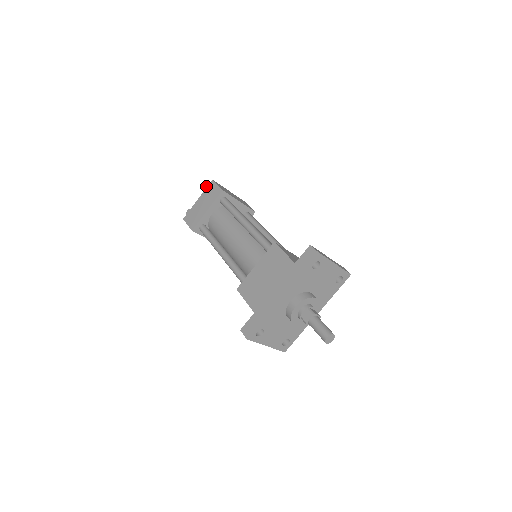
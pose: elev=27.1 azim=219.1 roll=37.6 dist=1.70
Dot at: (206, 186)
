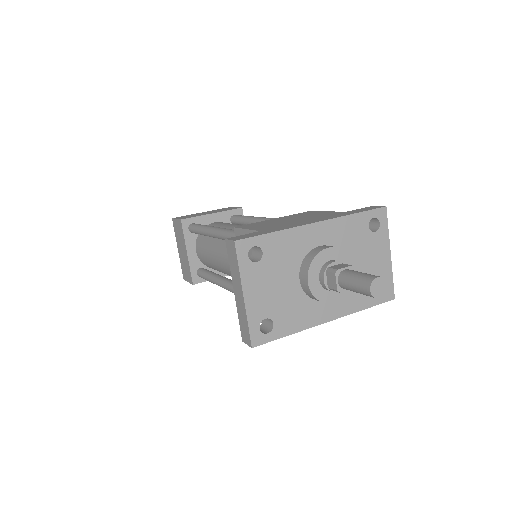
Dot at: occluded
